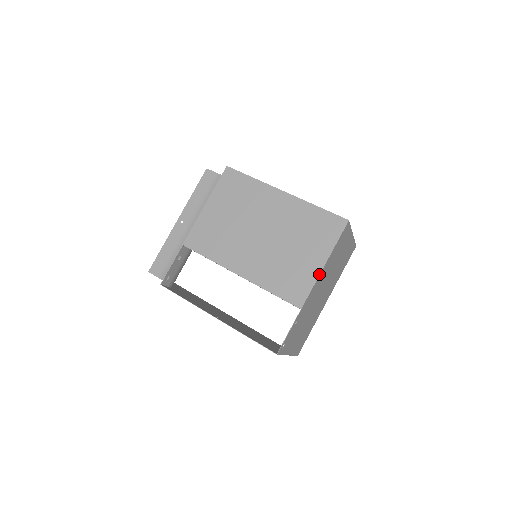
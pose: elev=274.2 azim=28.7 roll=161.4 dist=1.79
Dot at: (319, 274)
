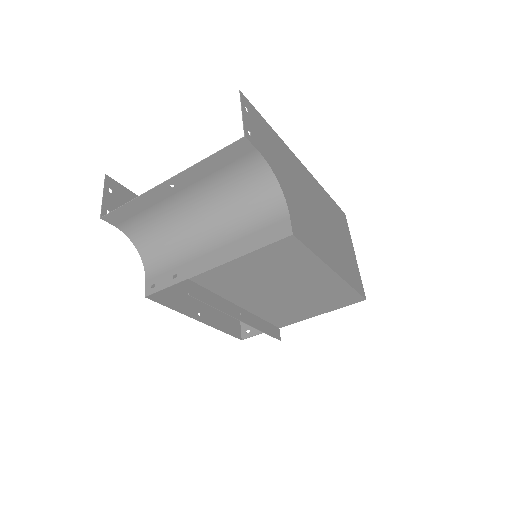
Dot at: occluded
